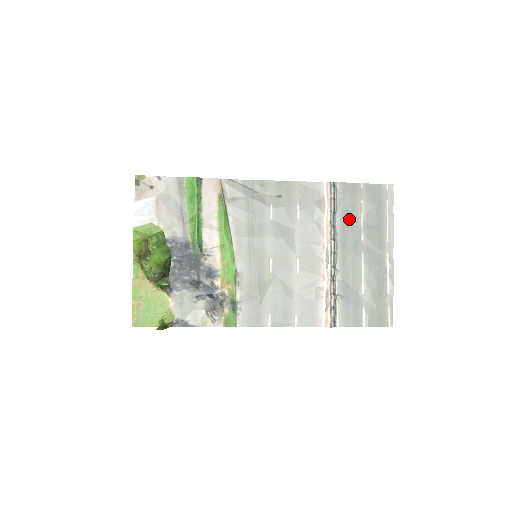
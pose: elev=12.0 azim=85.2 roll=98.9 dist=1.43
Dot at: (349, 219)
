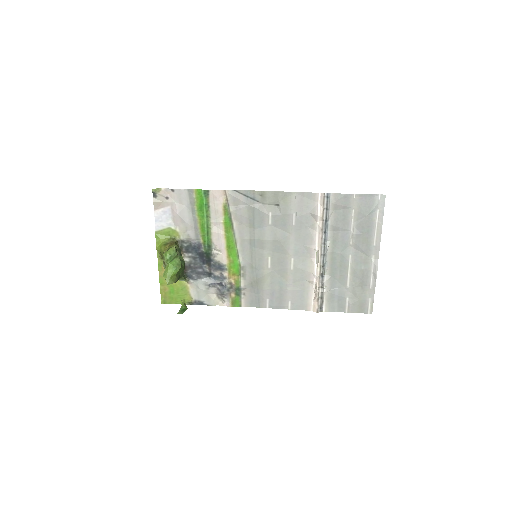
Dot at: (340, 226)
